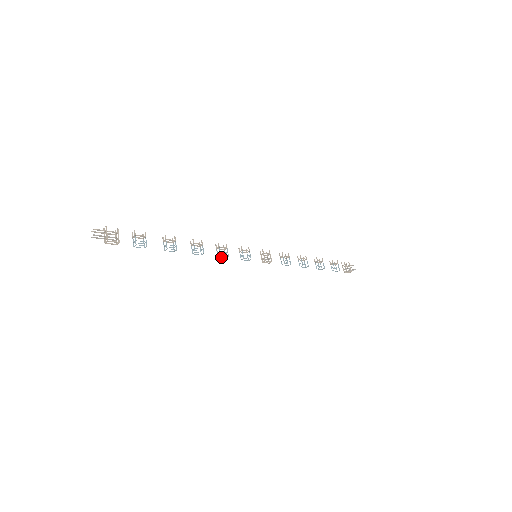
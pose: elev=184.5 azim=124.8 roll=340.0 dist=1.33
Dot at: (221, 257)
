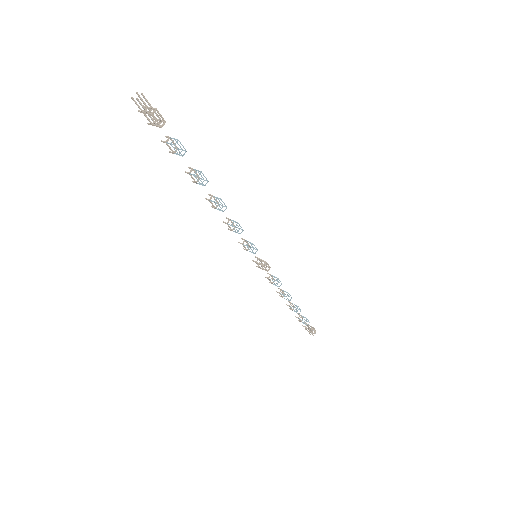
Dot at: occluded
